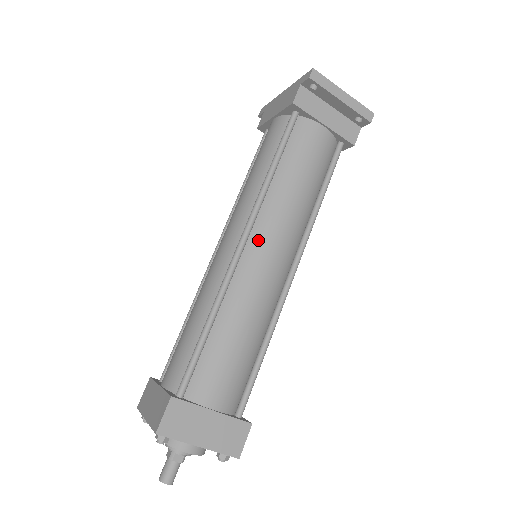
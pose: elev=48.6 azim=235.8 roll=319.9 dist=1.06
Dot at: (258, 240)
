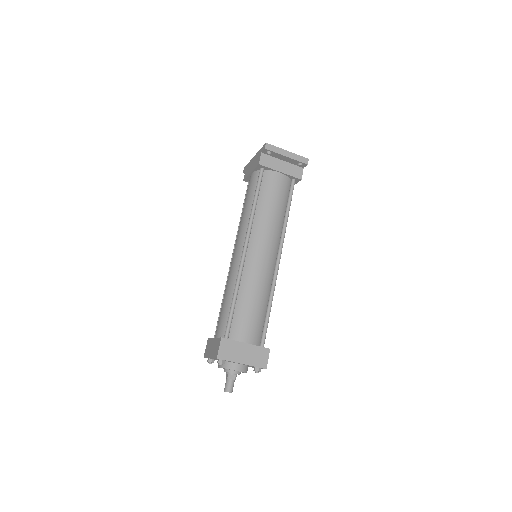
Dot at: (254, 245)
